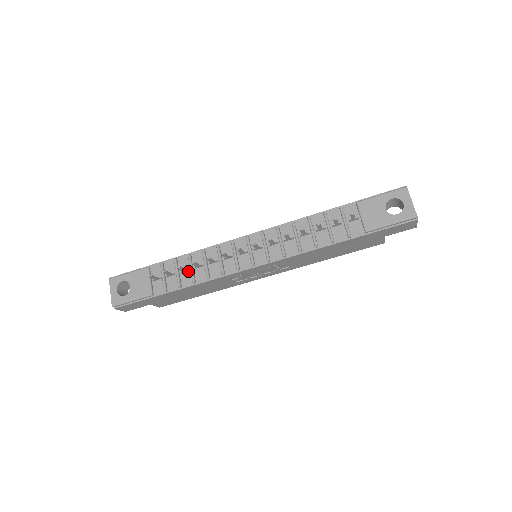
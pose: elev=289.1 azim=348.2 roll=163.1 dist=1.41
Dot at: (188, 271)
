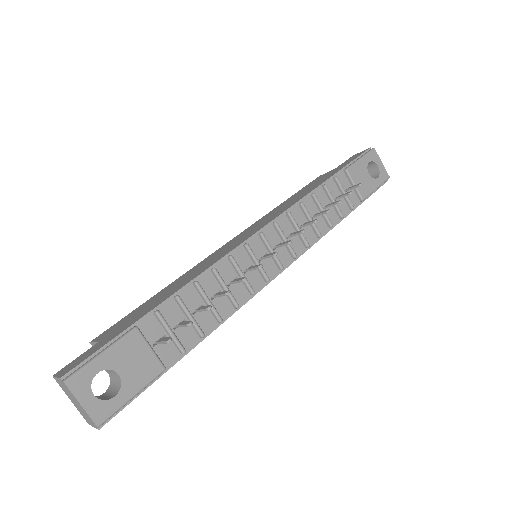
Dot at: occluded
